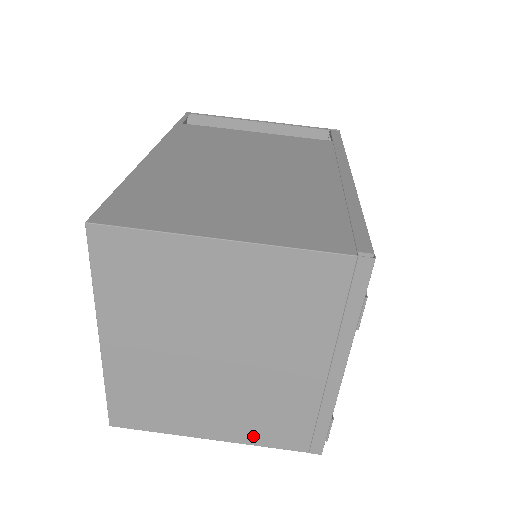
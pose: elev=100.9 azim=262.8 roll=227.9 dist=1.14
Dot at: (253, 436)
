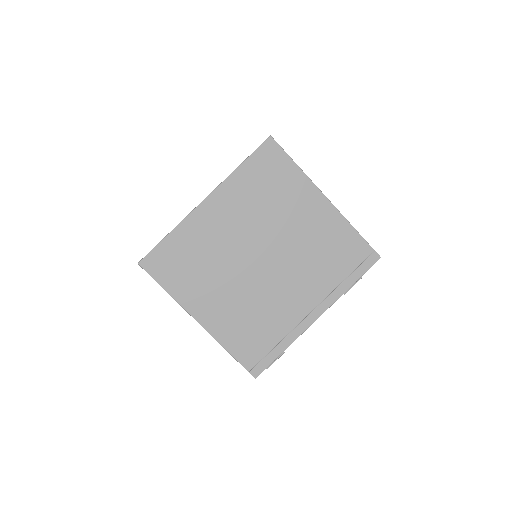
Dot at: (226, 335)
